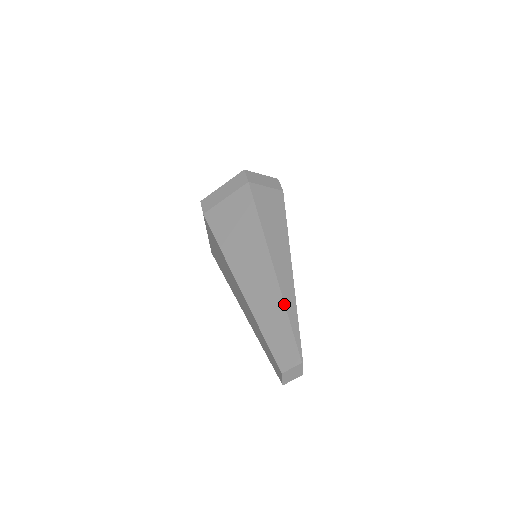
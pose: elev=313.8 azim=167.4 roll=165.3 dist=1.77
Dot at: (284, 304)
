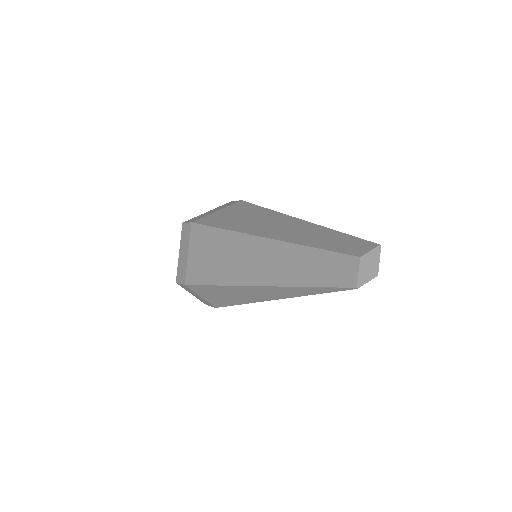
Dot at: (329, 228)
